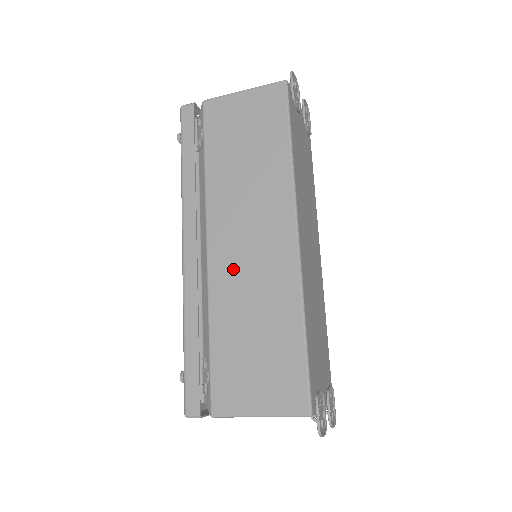
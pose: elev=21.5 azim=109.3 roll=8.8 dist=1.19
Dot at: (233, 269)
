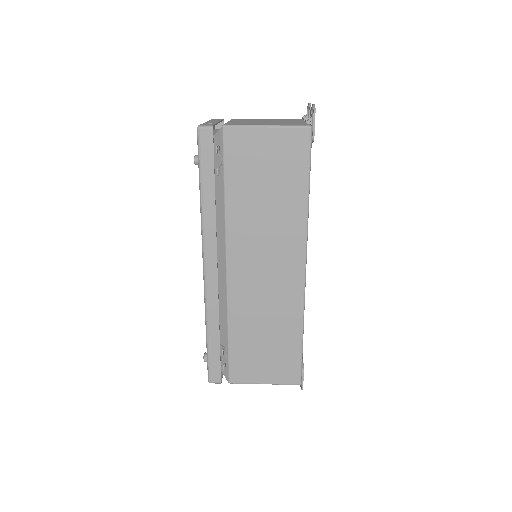
Dot at: (250, 290)
